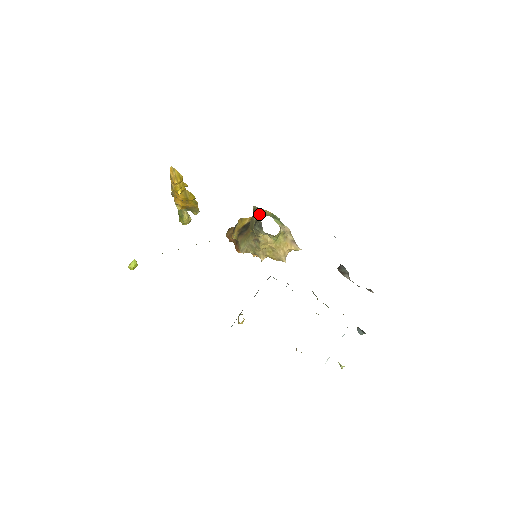
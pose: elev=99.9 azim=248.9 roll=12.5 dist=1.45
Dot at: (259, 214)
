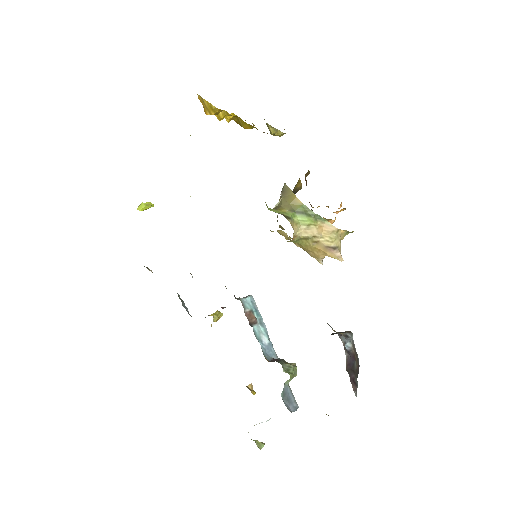
Dot at: (282, 201)
